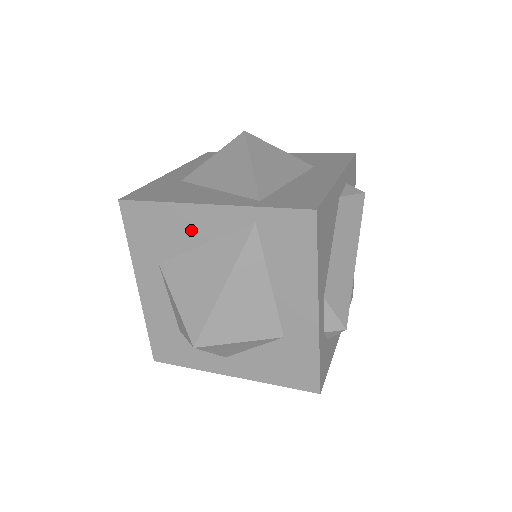
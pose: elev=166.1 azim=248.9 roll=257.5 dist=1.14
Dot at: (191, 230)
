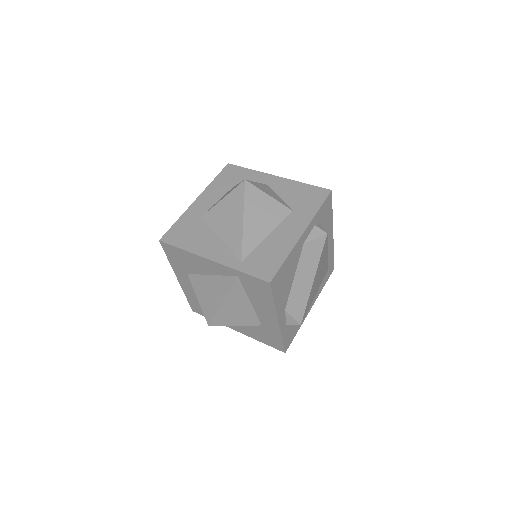
Dot at: (203, 267)
